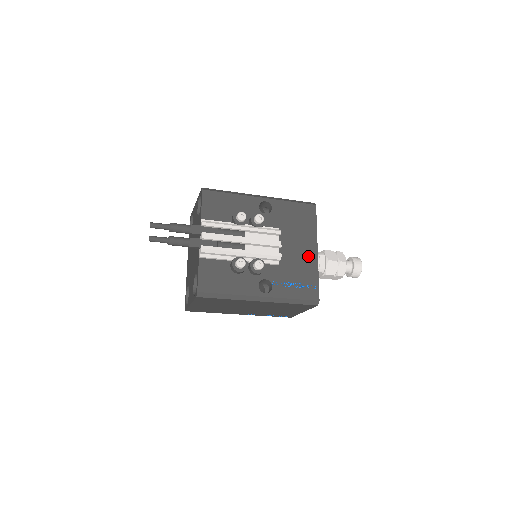
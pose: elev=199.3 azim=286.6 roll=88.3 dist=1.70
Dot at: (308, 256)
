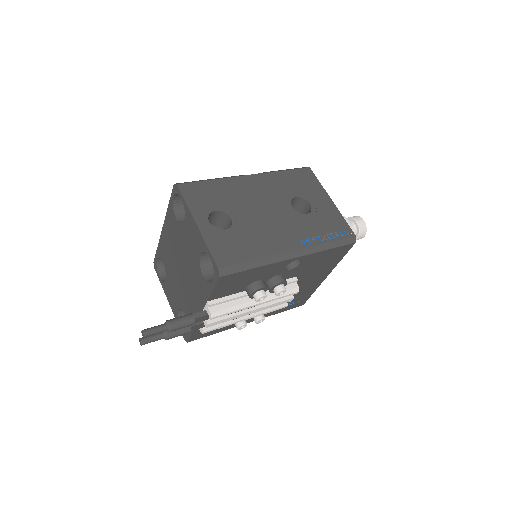
Dot at: (314, 284)
